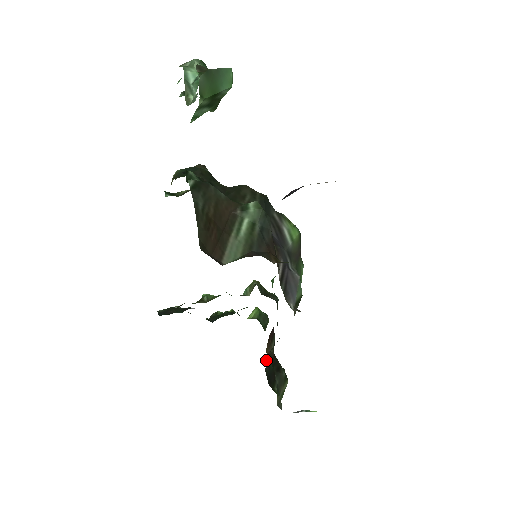
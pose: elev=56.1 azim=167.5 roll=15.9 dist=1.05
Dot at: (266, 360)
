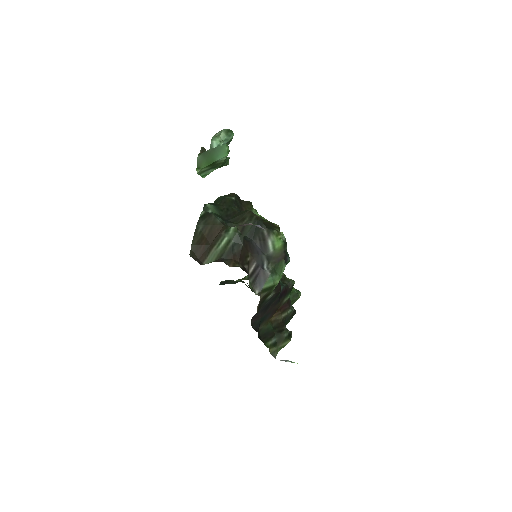
Dot at: (252, 323)
